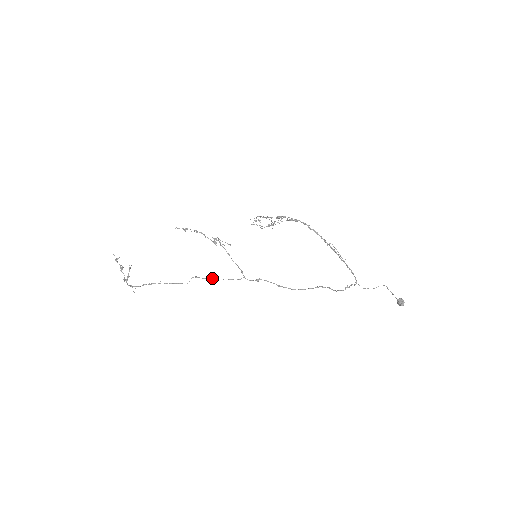
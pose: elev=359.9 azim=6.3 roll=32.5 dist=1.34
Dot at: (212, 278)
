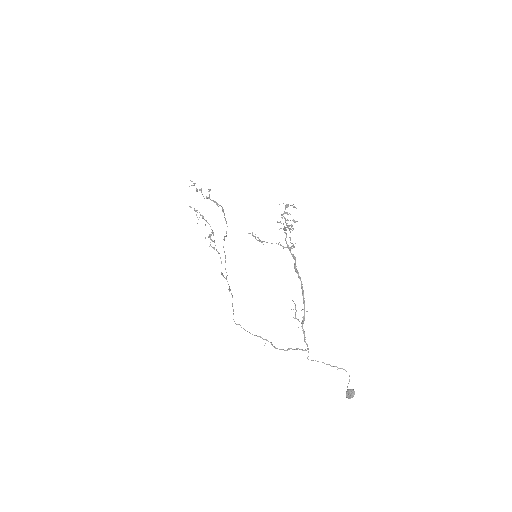
Dot at: occluded
